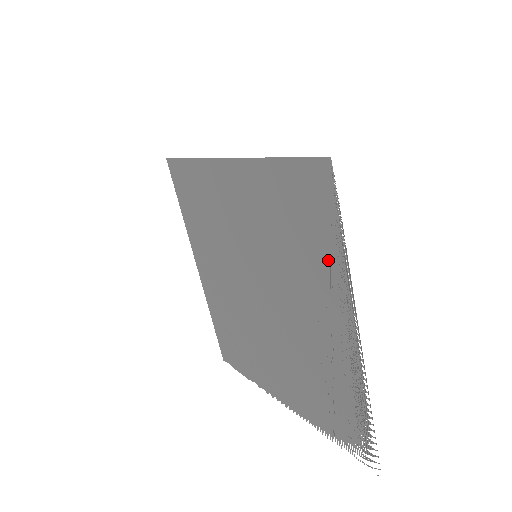
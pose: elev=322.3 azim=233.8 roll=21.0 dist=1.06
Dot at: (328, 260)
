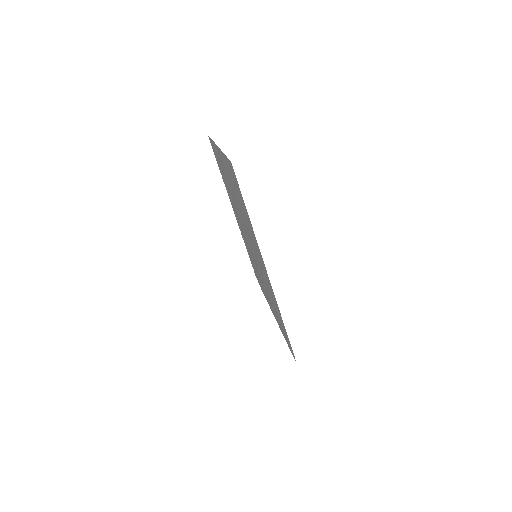
Dot at: (279, 324)
